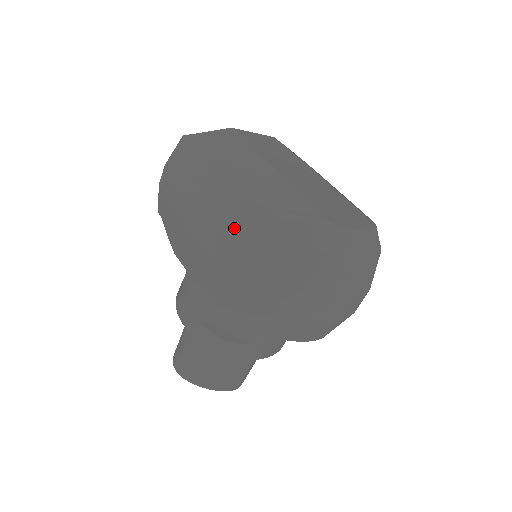
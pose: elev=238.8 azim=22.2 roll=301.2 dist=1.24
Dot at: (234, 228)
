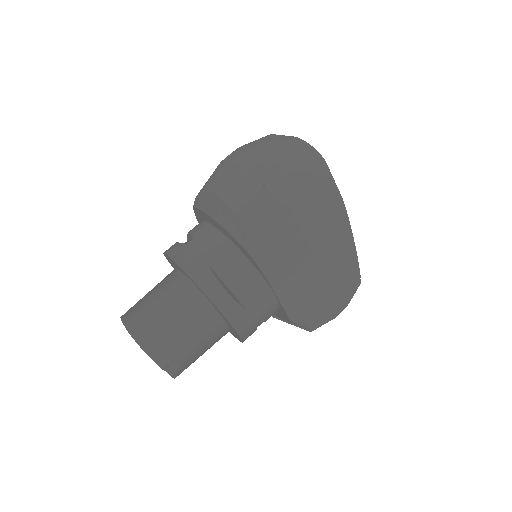
Dot at: occluded
